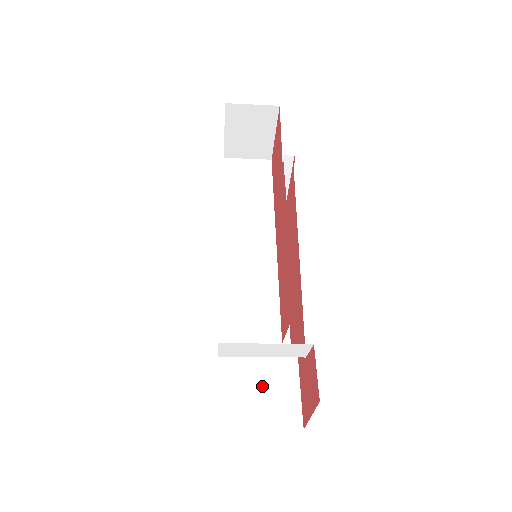
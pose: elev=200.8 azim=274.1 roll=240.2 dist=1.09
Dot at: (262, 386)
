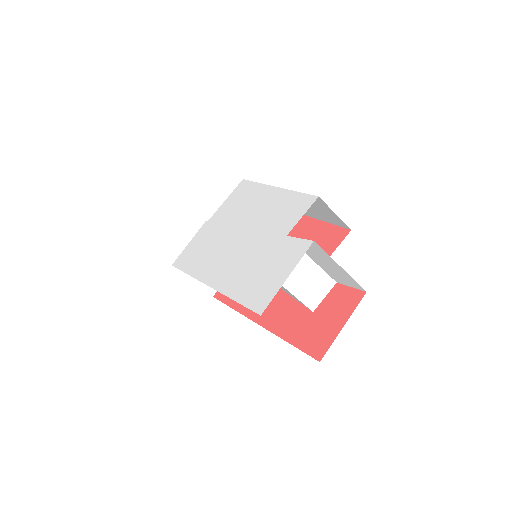
Dot at: occluded
